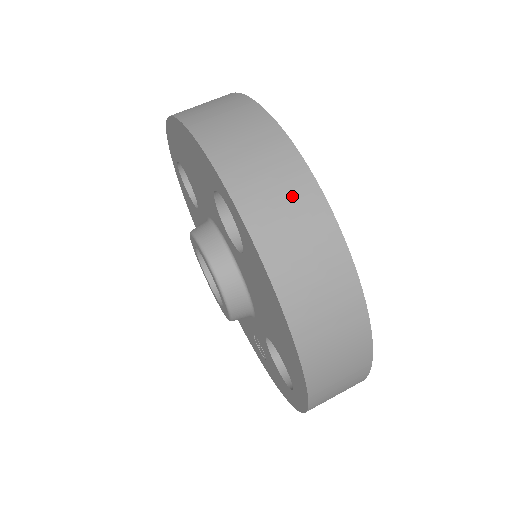
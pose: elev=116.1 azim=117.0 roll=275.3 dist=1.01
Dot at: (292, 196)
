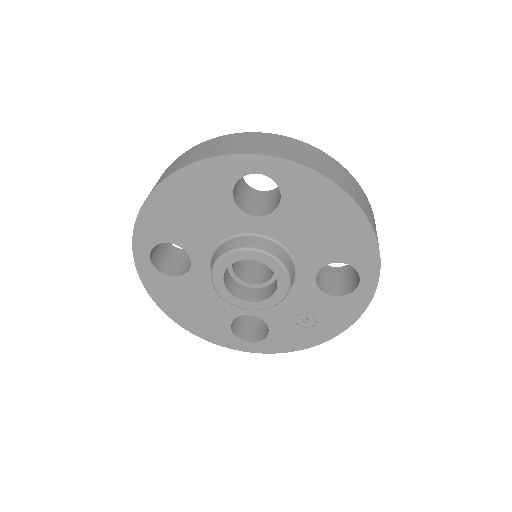
Dot at: (283, 143)
